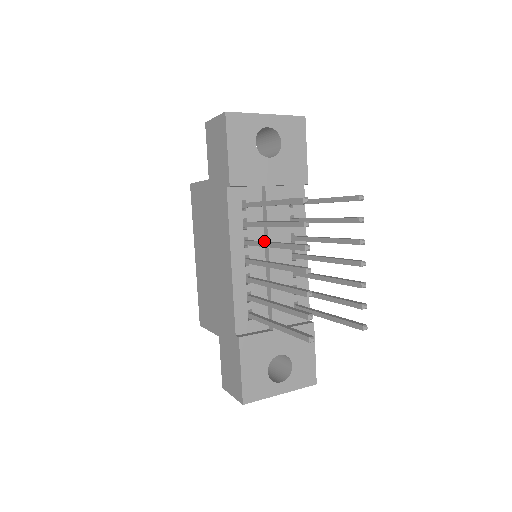
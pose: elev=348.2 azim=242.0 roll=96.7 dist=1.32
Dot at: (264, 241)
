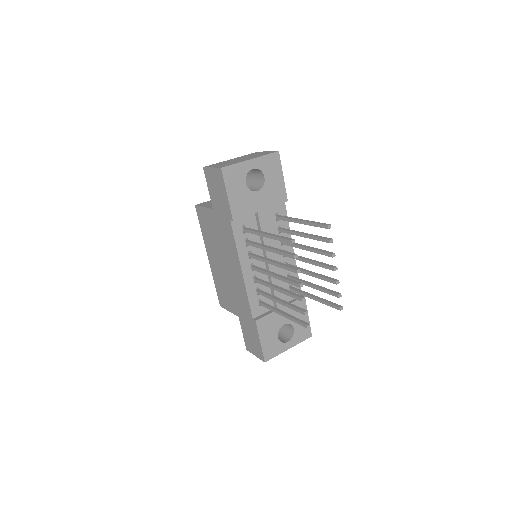
Dot at: (265, 258)
